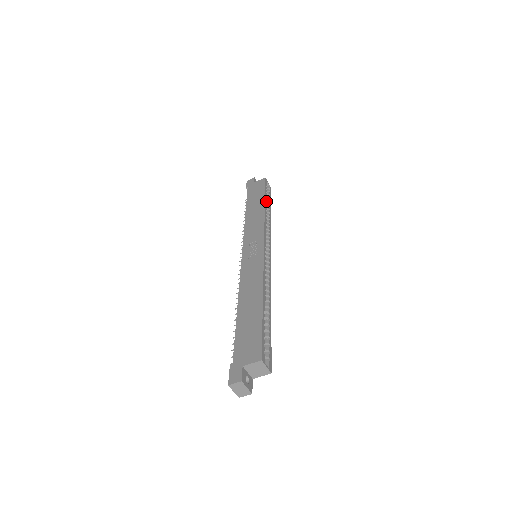
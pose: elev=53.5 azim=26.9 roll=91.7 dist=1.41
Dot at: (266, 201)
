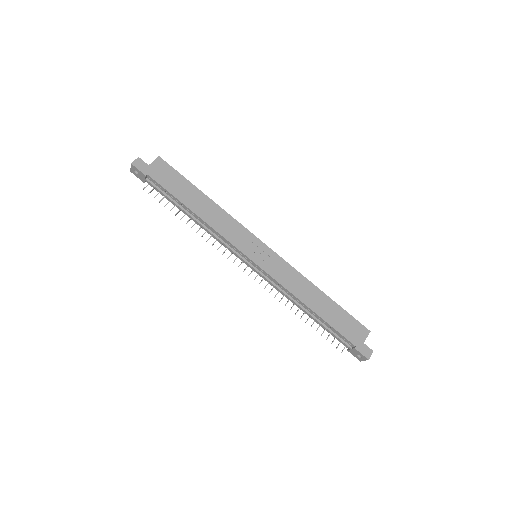
Dot at: (196, 190)
